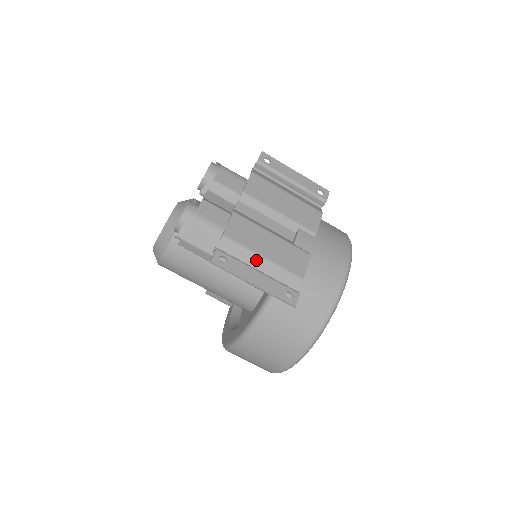
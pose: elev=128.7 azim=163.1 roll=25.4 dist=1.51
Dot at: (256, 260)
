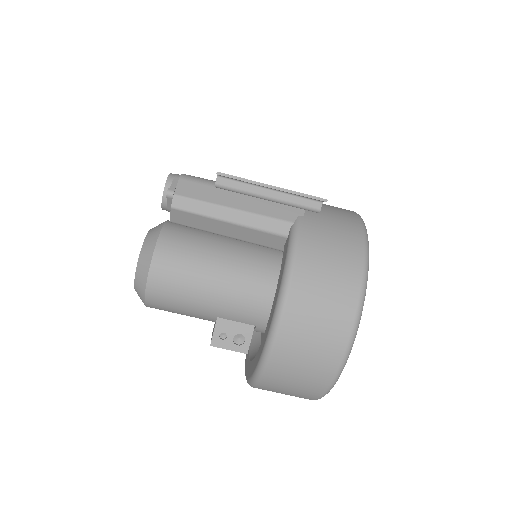
Dot at: occluded
